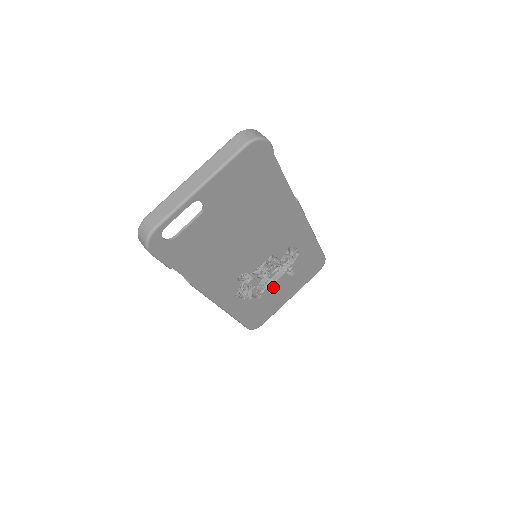
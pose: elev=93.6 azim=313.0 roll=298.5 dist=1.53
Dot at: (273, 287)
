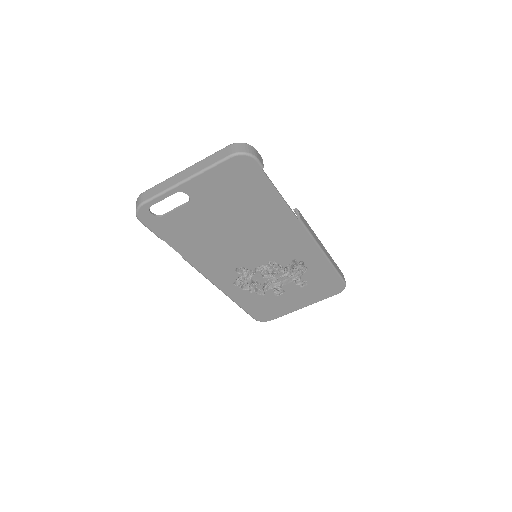
Dot at: (280, 290)
